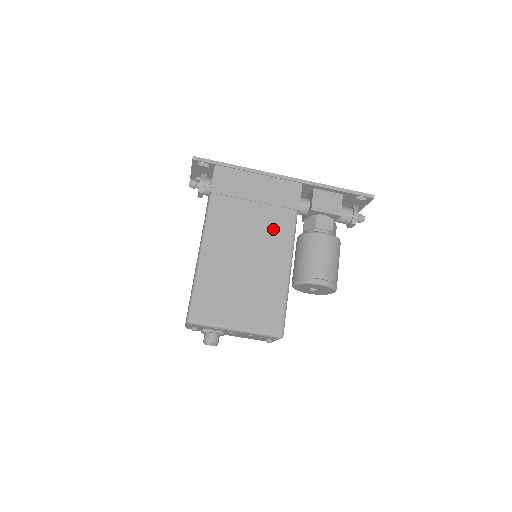
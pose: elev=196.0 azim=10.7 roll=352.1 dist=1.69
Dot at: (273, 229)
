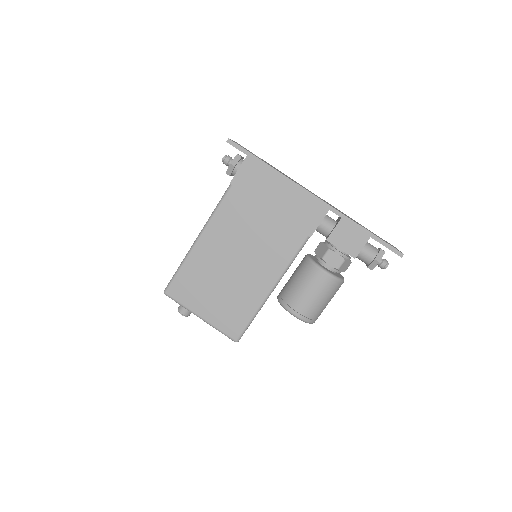
Dot at: (274, 245)
